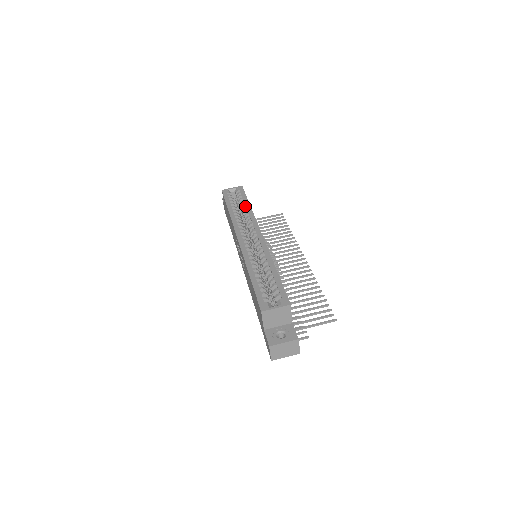
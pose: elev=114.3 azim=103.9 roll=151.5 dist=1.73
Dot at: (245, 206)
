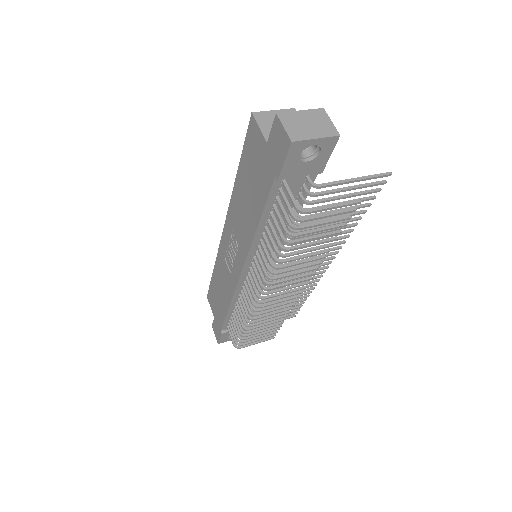
Dot at: occluded
